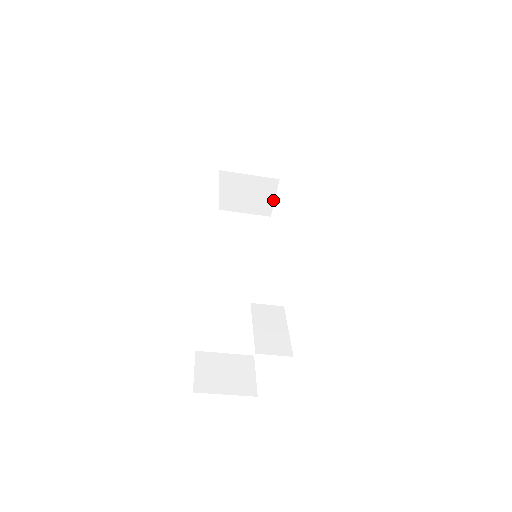
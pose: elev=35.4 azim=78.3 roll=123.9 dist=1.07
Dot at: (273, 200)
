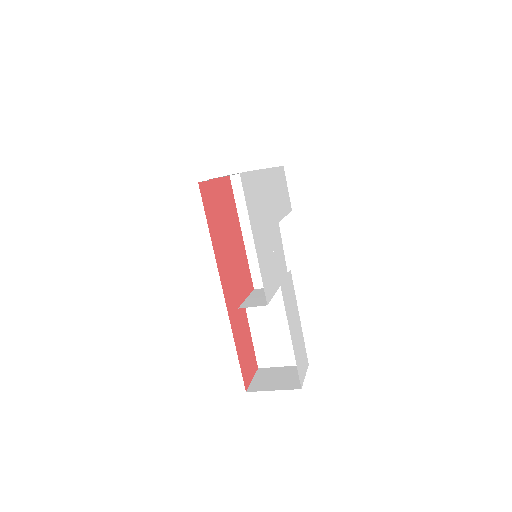
Dot at: occluded
